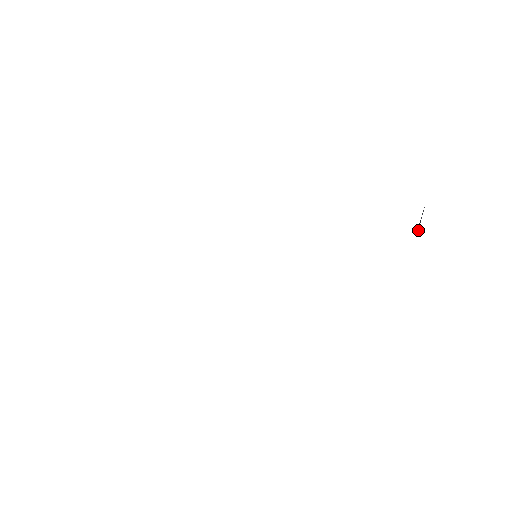
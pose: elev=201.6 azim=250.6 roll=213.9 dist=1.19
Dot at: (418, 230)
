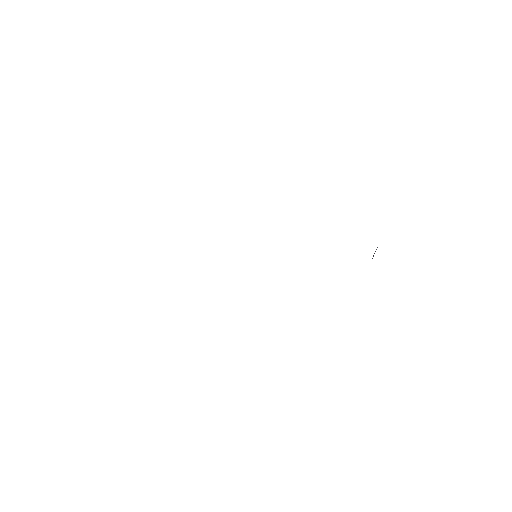
Dot at: (372, 258)
